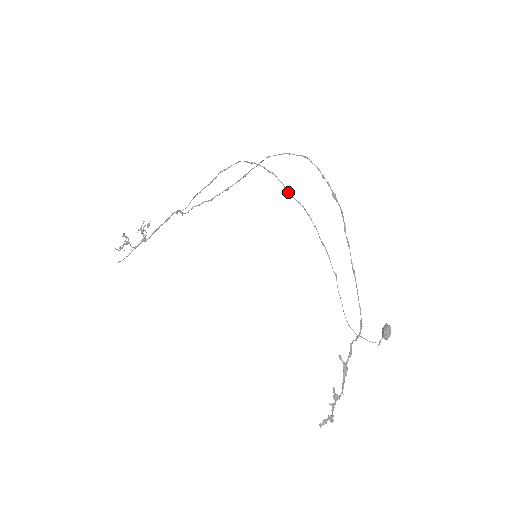
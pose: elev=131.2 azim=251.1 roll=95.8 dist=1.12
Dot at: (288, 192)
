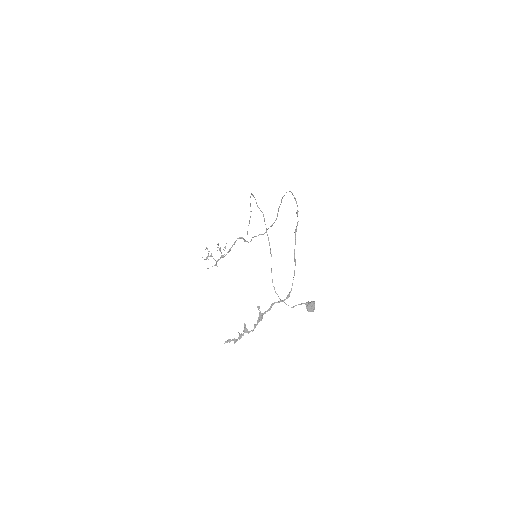
Dot at: (257, 205)
